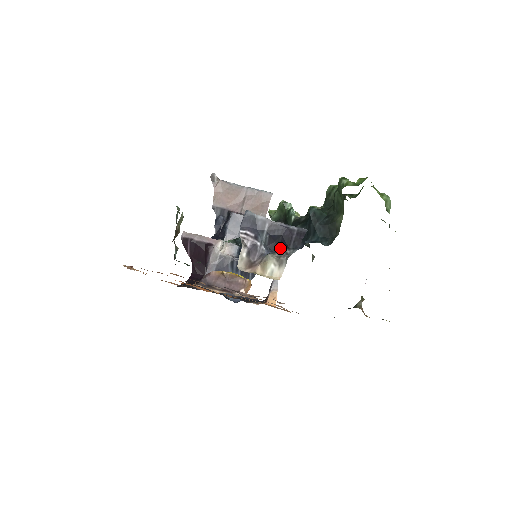
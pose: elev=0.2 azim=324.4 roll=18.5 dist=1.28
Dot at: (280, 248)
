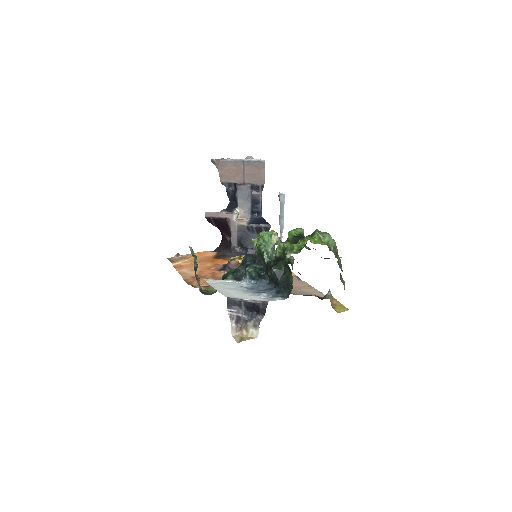
Dot at: (255, 311)
